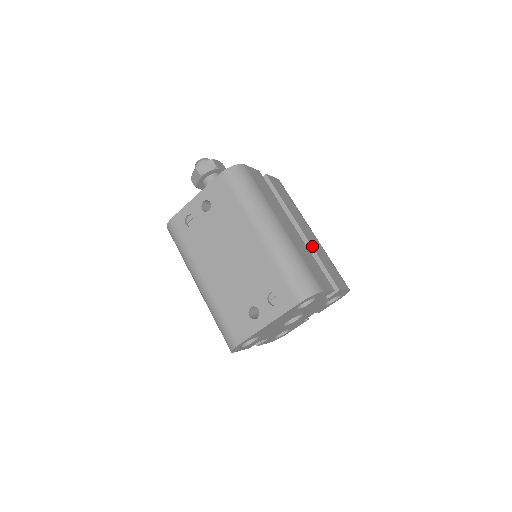
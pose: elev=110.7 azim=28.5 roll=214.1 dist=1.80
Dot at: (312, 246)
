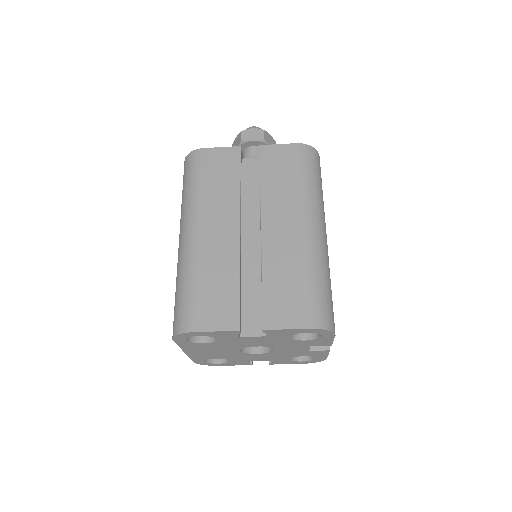
Dot at: (263, 255)
